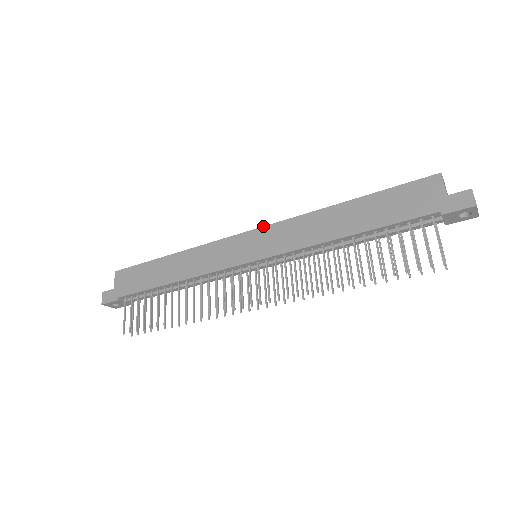
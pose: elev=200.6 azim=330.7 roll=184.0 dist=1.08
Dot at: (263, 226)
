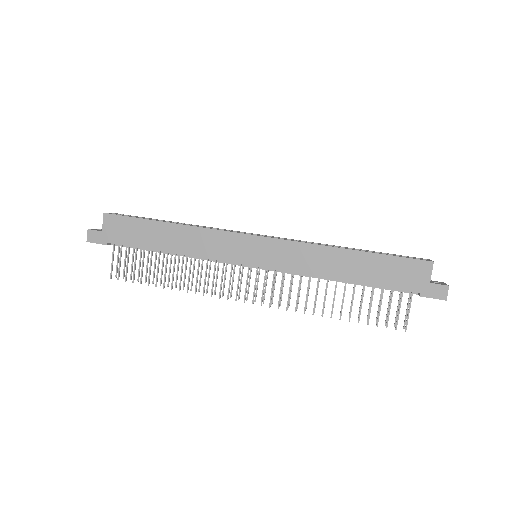
Dot at: (271, 237)
